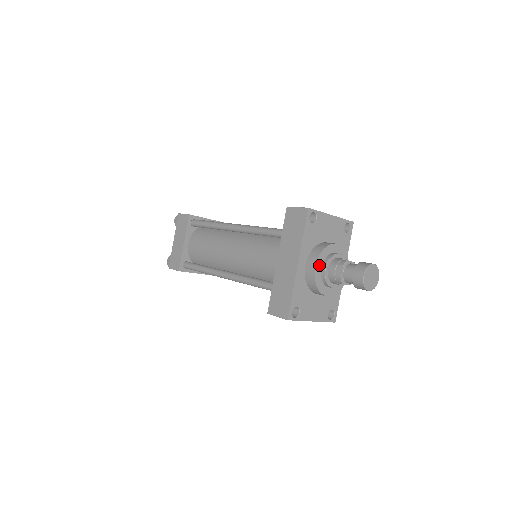
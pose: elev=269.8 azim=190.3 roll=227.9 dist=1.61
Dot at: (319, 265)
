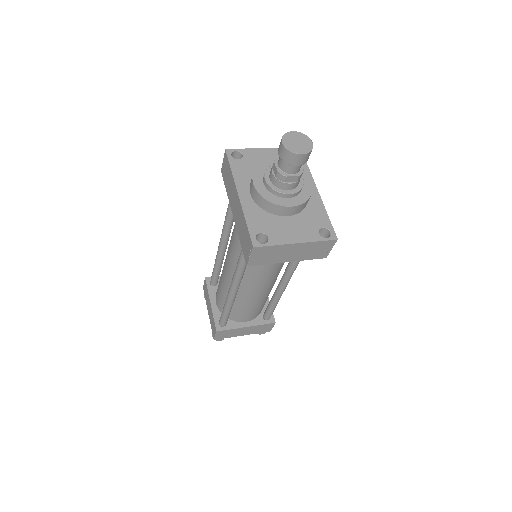
Dot at: (258, 182)
